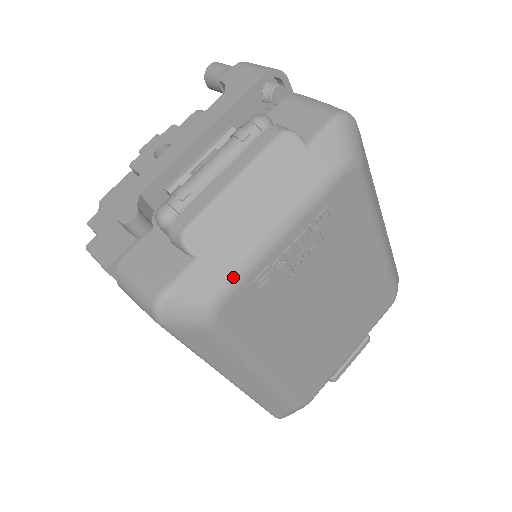
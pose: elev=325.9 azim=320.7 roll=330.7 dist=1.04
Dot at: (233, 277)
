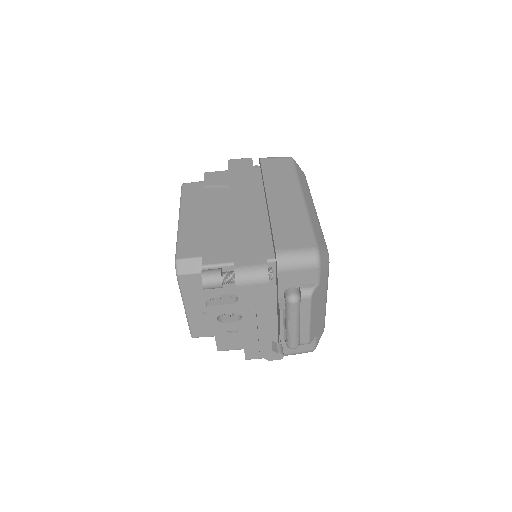
Dot at: (324, 322)
